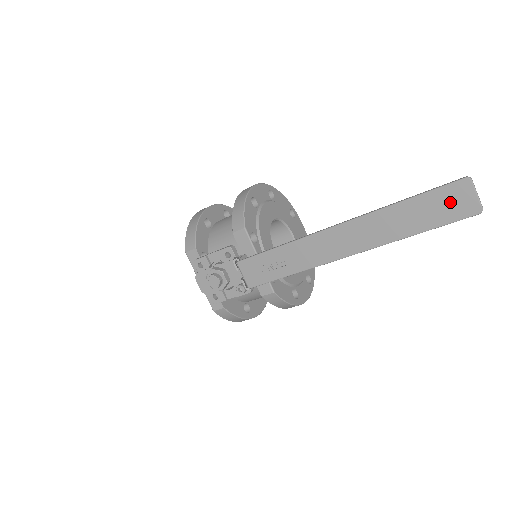
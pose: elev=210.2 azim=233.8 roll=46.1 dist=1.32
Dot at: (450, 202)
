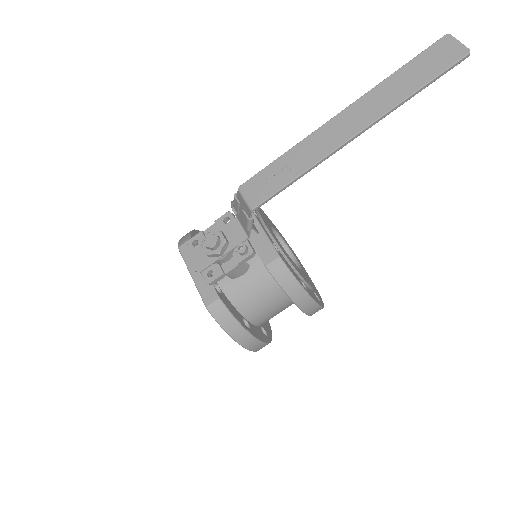
Dot at: (439, 55)
